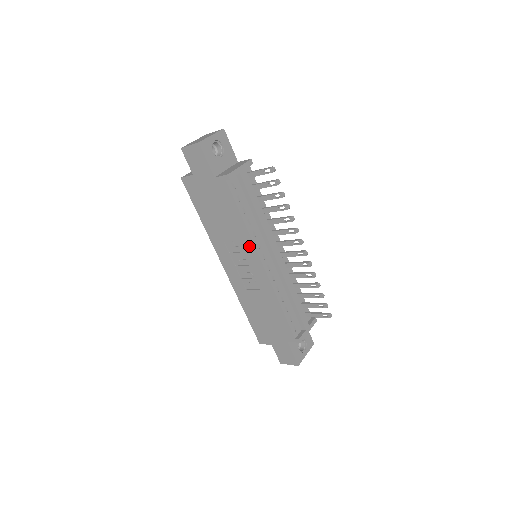
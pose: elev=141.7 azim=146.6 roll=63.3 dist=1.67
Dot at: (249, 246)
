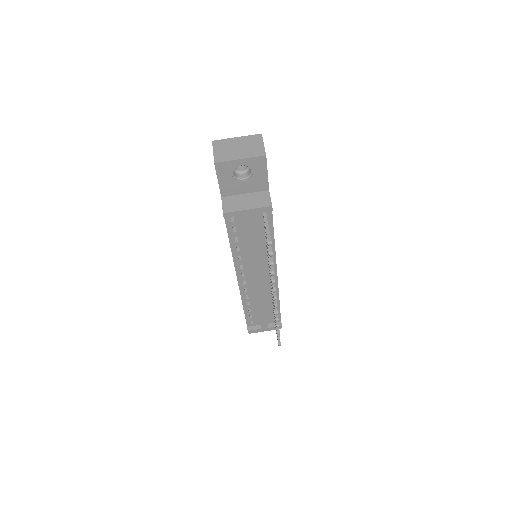
Dot at: occluded
